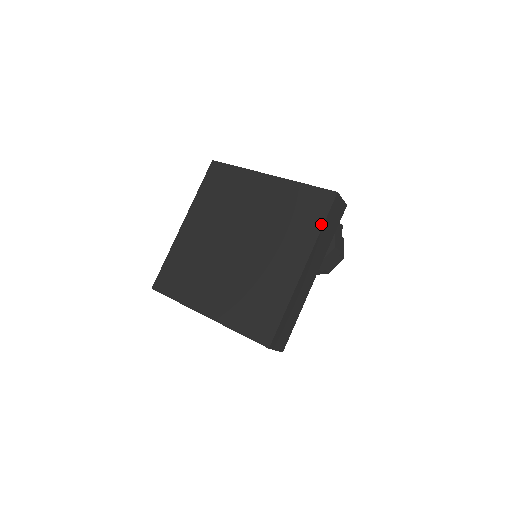
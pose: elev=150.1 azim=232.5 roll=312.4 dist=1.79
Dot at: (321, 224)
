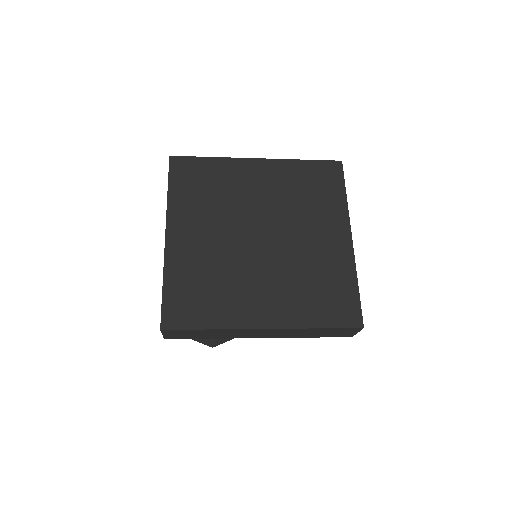
Dot at: (344, 192)
